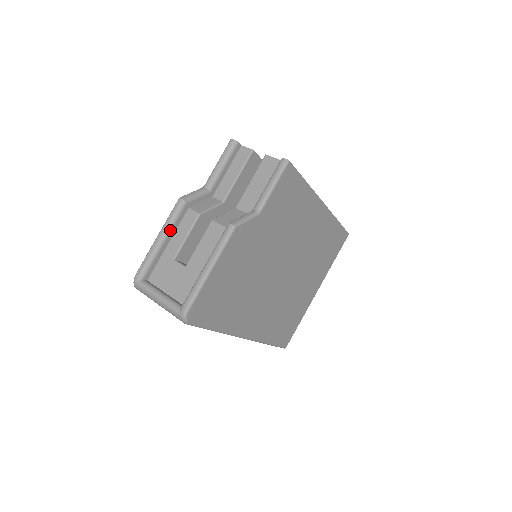
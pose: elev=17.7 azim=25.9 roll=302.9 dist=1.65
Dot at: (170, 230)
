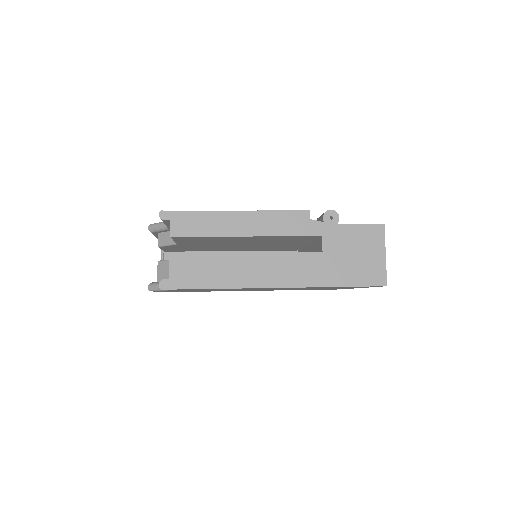
Dot at: (155, 236)
